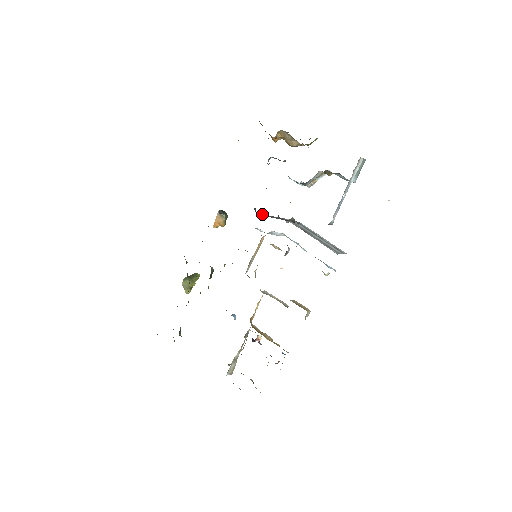
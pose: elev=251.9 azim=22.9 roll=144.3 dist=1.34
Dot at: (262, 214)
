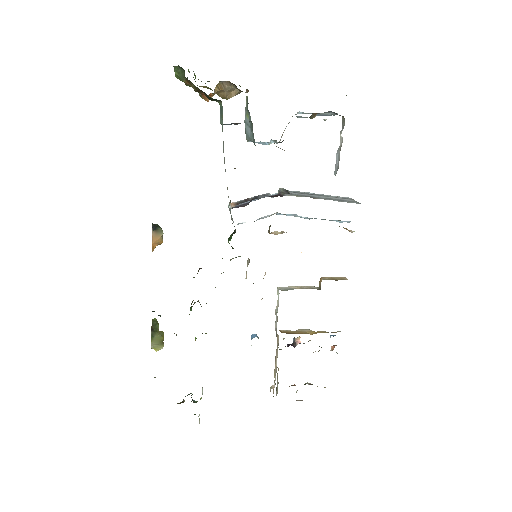
Dot at: occluded
